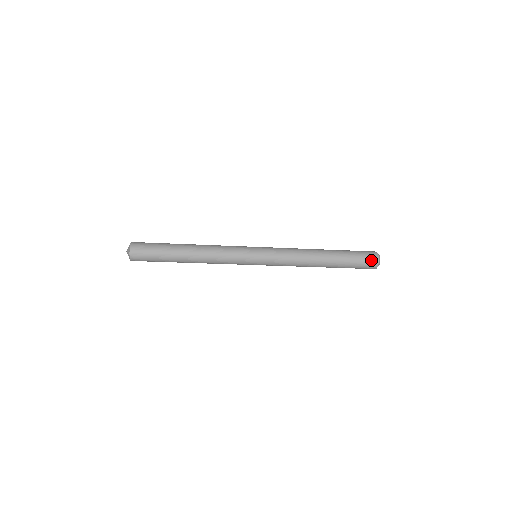
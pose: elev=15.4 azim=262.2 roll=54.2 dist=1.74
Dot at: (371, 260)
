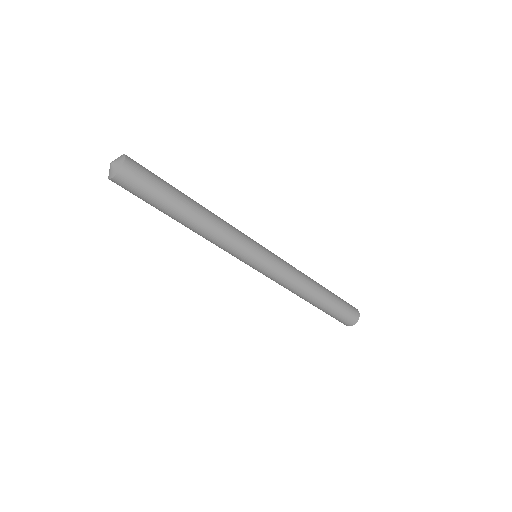
Dot at: (354, 311)
